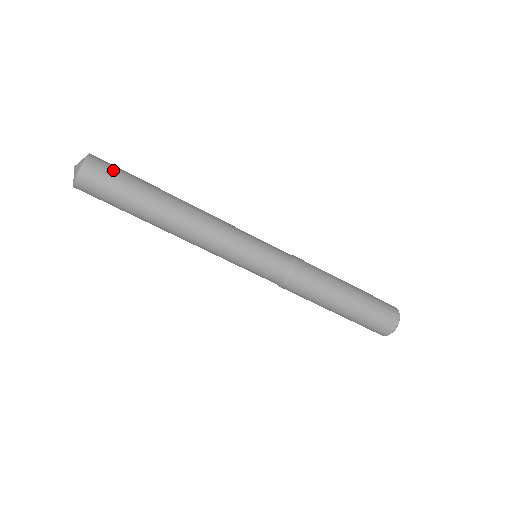
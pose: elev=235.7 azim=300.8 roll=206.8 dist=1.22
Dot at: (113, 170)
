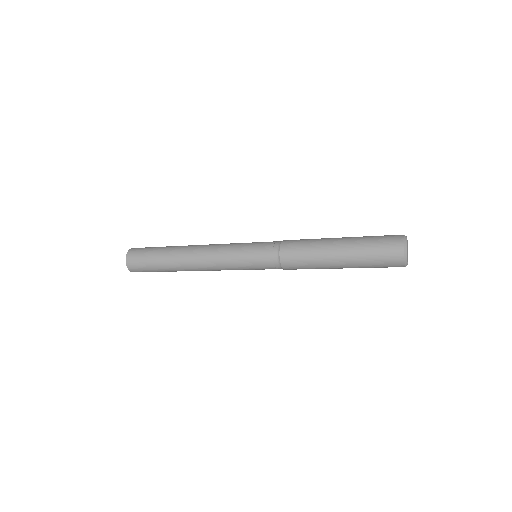
Dot at: (141, 257)
